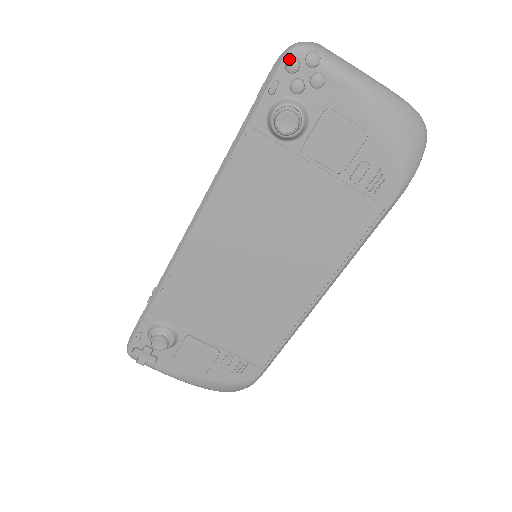
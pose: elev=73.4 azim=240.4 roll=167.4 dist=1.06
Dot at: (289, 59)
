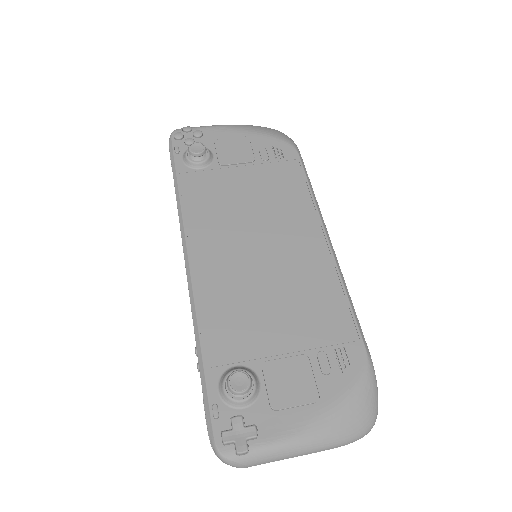
Dot at: (174, 134)
